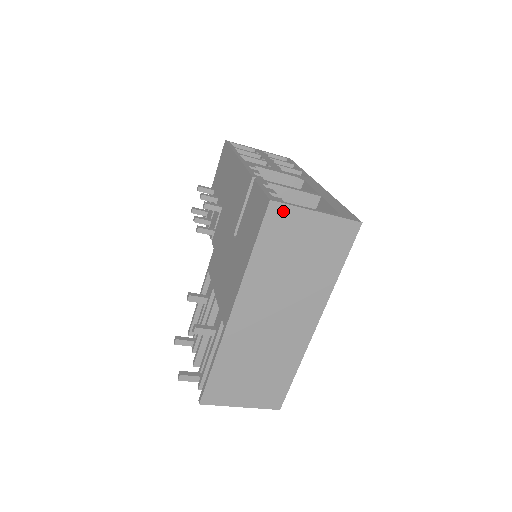
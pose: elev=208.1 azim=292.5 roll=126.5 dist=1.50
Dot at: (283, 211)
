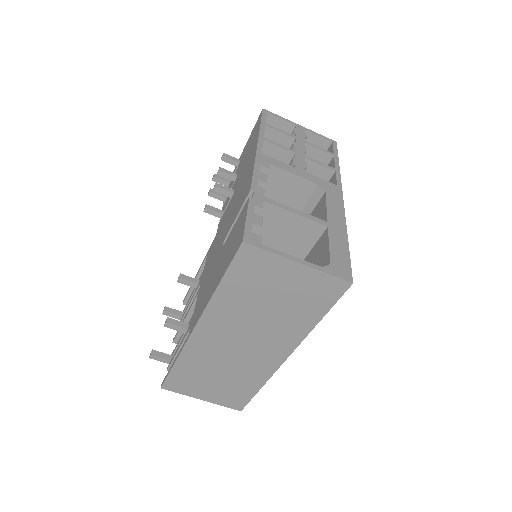
Dot at: (257, 254)
